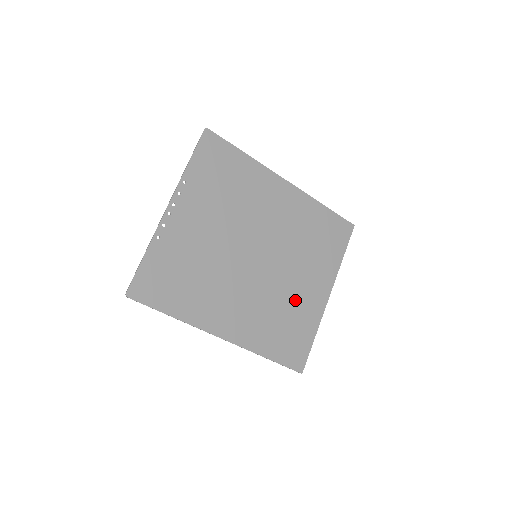
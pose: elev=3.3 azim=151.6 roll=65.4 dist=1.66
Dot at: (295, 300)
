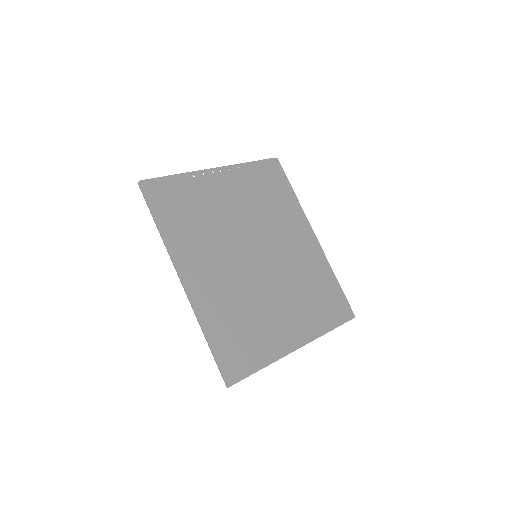
Dot at: (266, 318)
